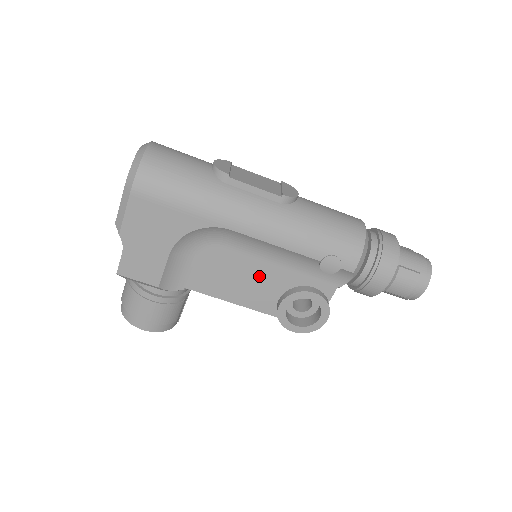
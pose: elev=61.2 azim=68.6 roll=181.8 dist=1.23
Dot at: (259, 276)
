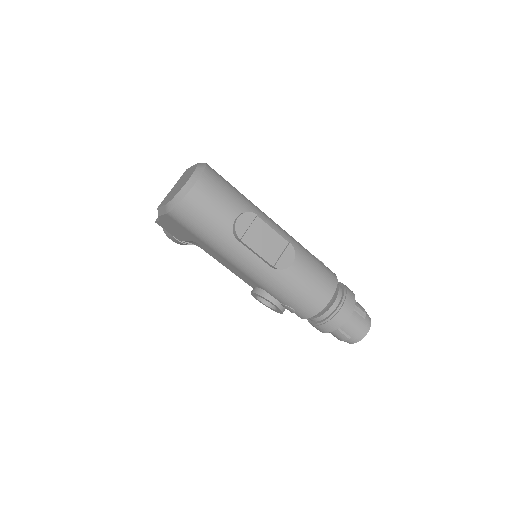
Dot at: occluded
